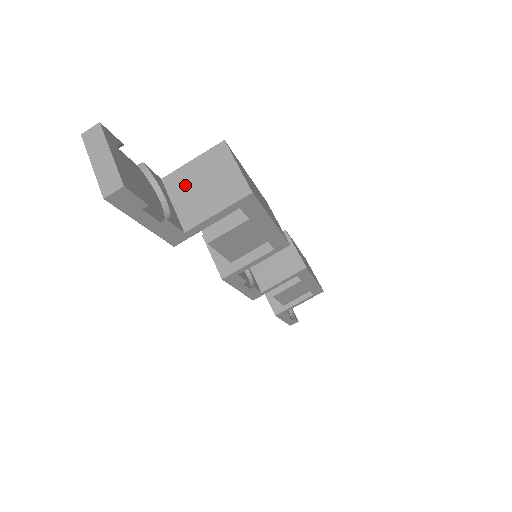
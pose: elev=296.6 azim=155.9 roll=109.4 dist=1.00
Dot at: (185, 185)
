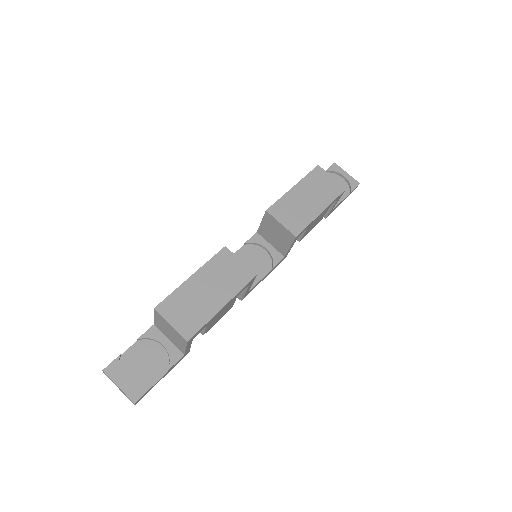
Dot at: (163, 330)
